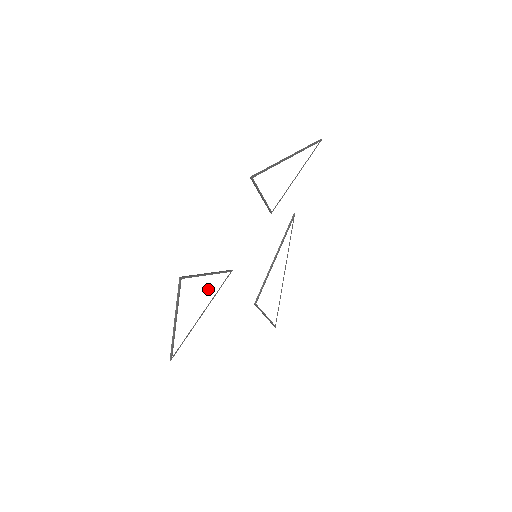
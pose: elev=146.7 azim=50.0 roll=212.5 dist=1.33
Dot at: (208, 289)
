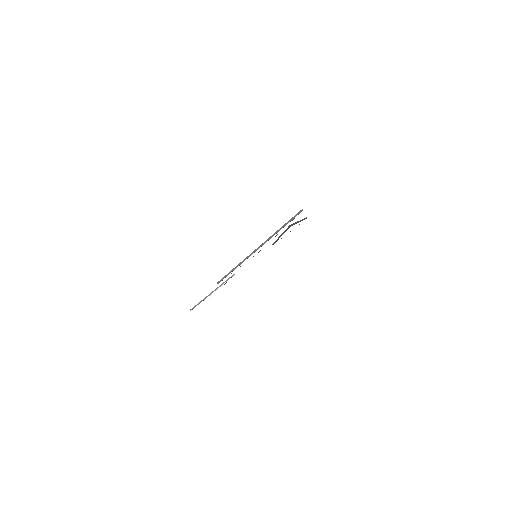
Dot at: occluded
